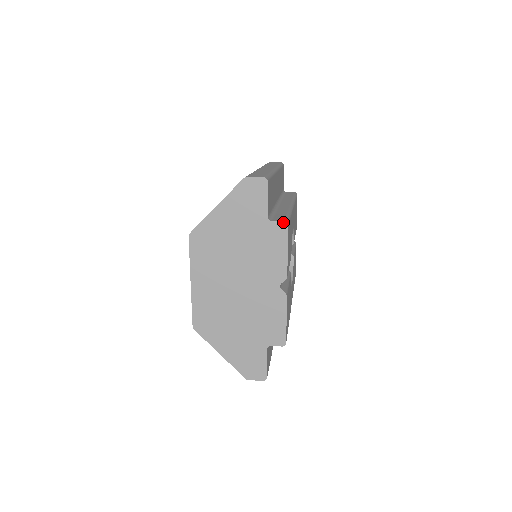
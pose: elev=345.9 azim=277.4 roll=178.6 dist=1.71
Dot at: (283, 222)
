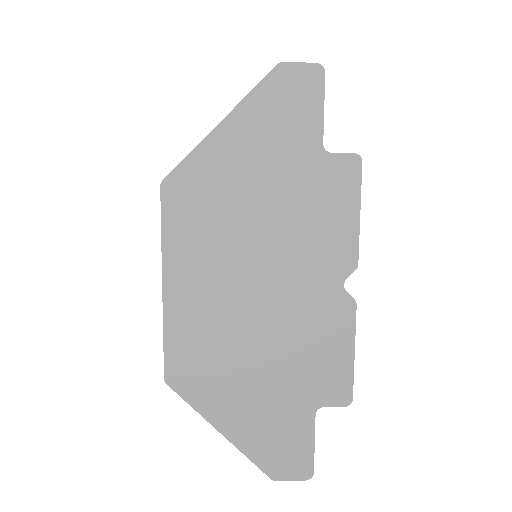
Dot at: (353, 154)
